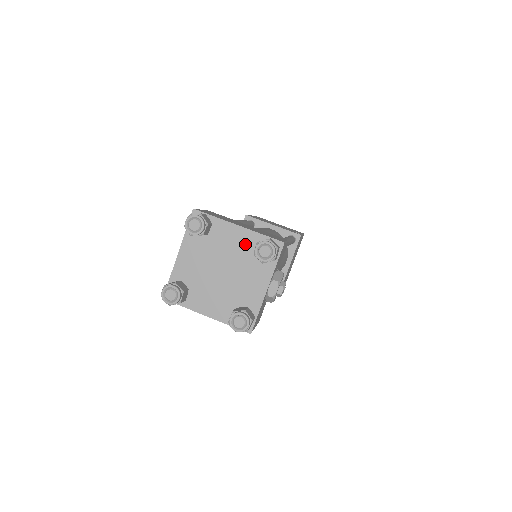
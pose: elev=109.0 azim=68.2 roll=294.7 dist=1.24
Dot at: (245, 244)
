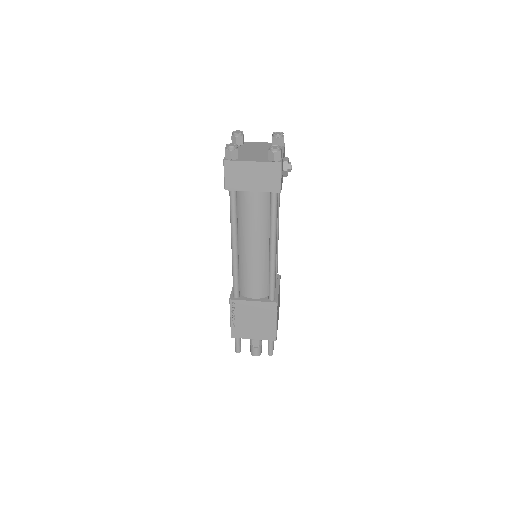
Dot at: (265, 145)
